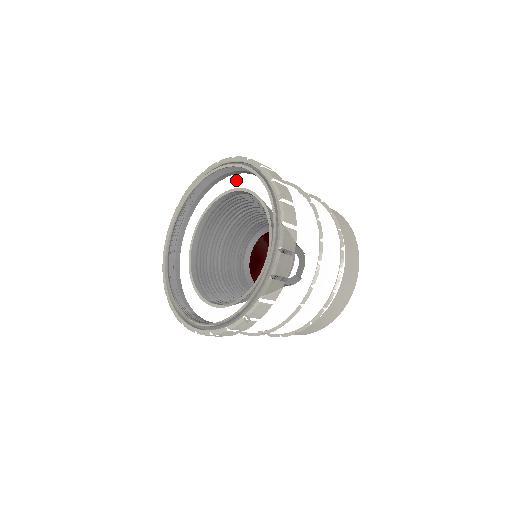
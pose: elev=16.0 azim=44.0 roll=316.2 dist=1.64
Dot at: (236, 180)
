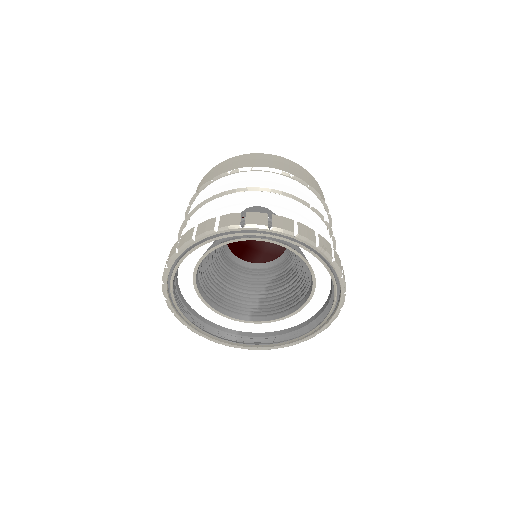
Dot at: occluded
